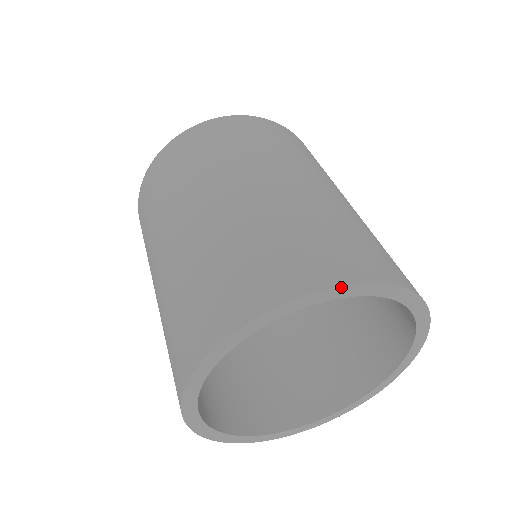
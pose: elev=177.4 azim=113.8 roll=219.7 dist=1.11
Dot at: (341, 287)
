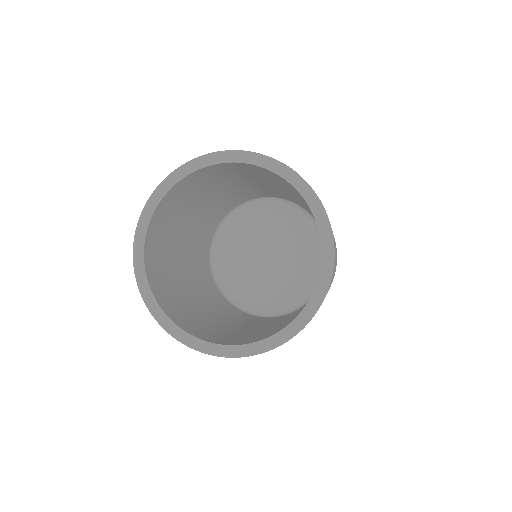
Dot at: (206, 155)
